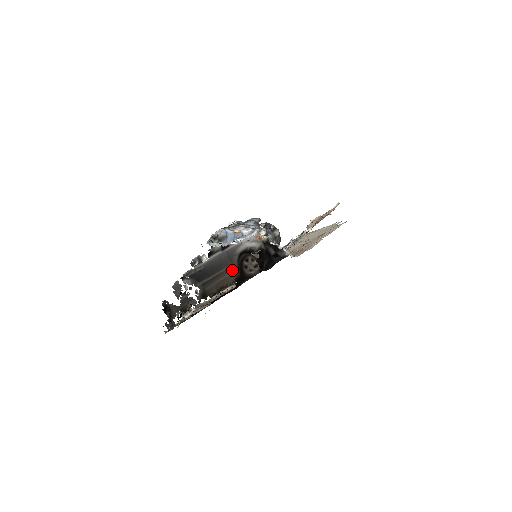
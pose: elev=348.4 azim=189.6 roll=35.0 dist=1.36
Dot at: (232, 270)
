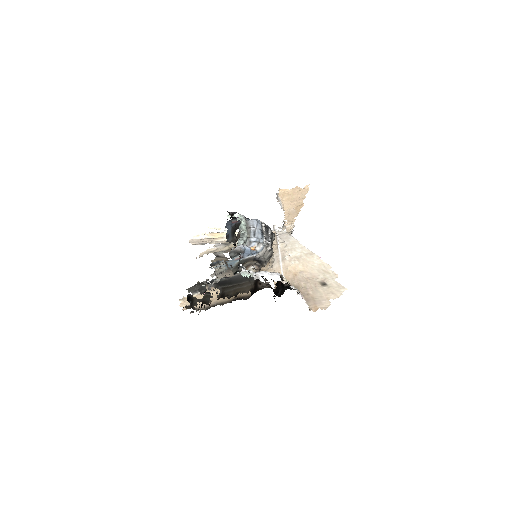
Dot at: (249, 284)
